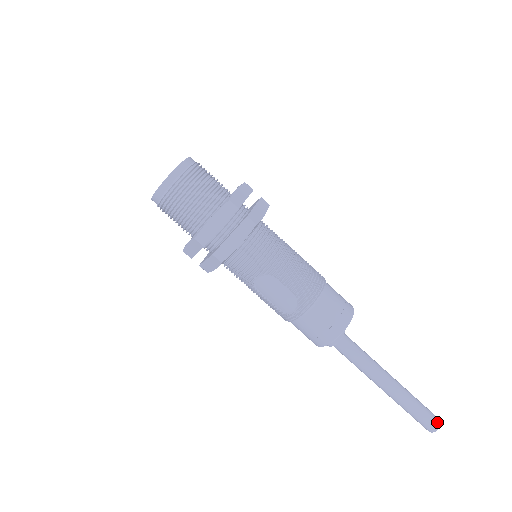
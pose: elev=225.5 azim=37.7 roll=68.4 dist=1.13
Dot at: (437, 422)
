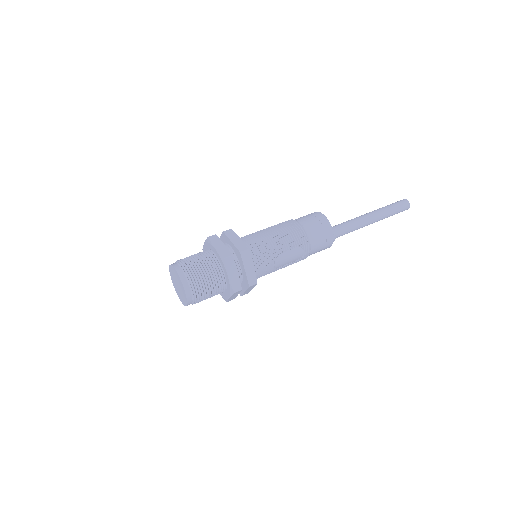
Dot at: (406, 202)
